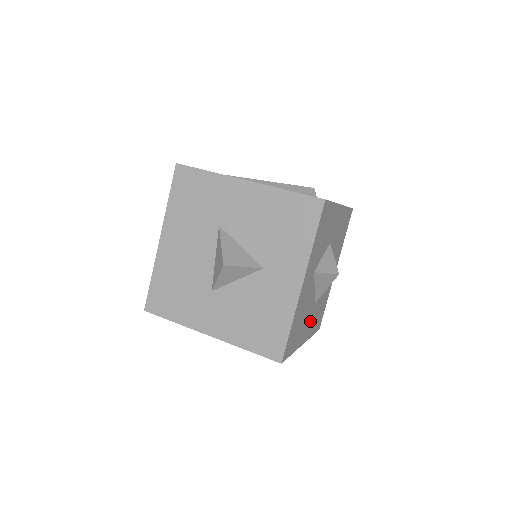
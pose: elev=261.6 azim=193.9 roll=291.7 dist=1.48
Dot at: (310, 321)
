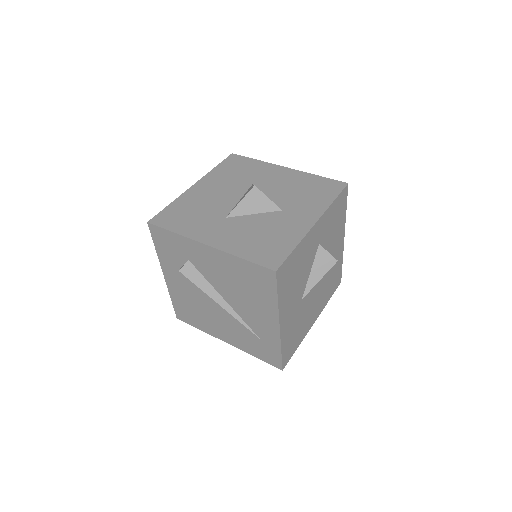
Dot at: (292, 313)
